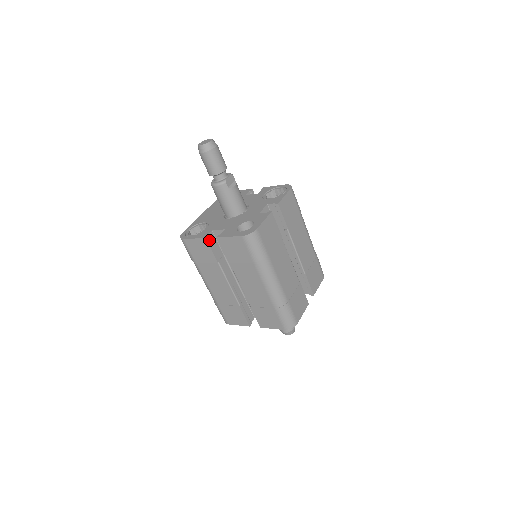
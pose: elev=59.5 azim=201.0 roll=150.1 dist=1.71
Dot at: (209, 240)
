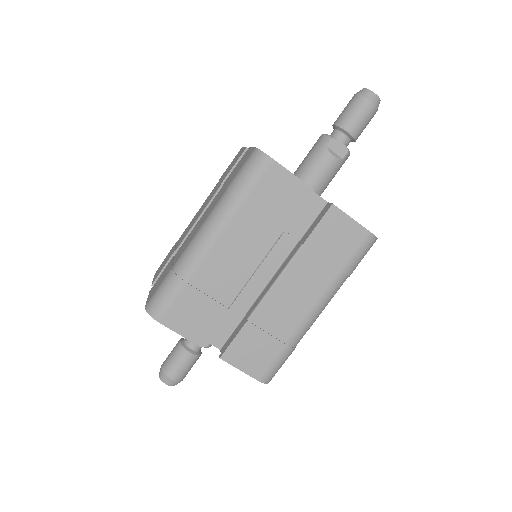
Dot at: occluded
